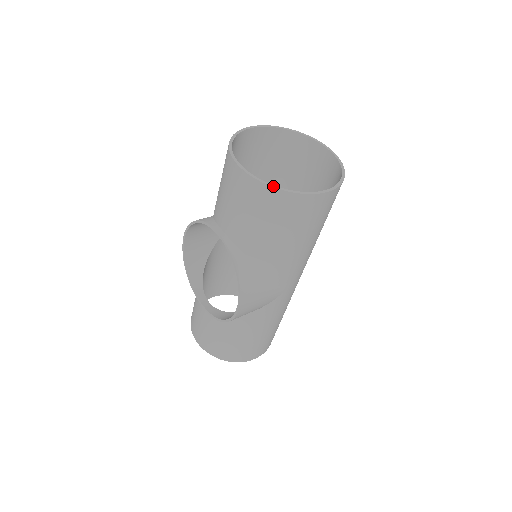
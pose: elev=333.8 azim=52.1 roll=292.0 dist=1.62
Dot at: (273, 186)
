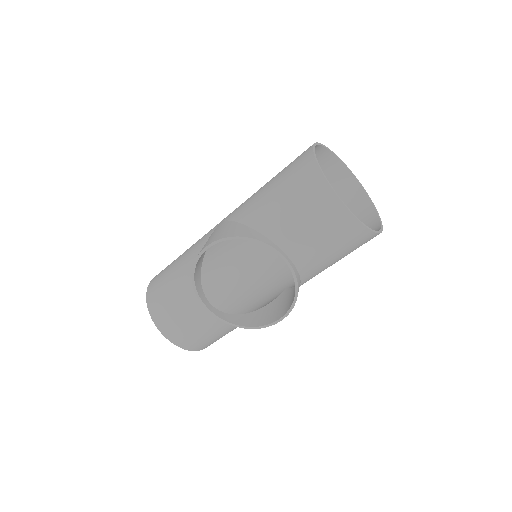
Dot at: (370, 229)
